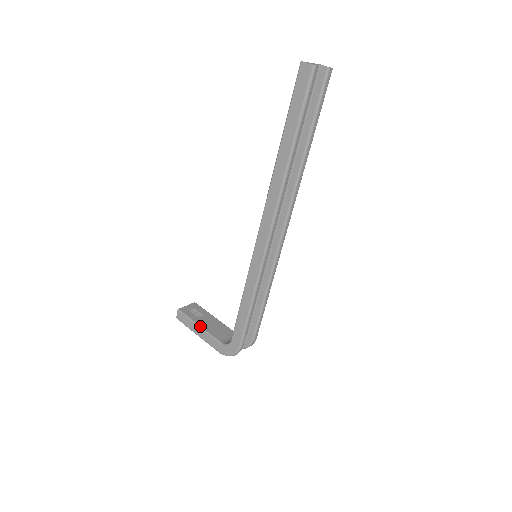
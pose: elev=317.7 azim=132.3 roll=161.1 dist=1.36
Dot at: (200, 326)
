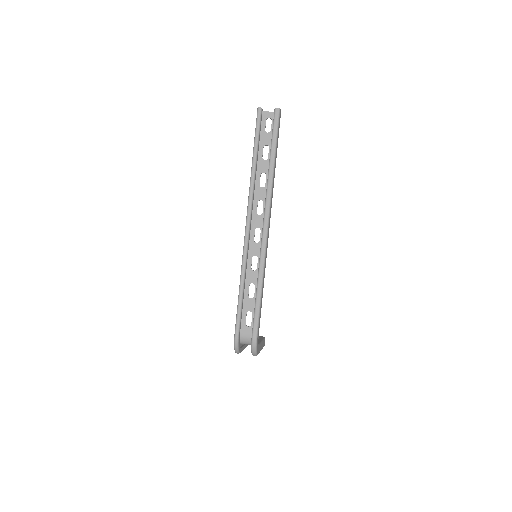
Dot at: occluded
